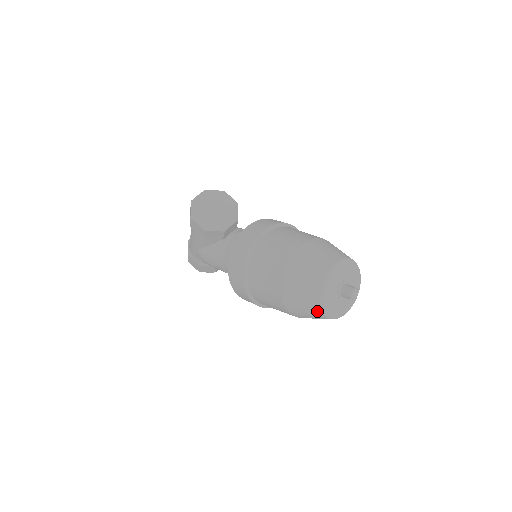
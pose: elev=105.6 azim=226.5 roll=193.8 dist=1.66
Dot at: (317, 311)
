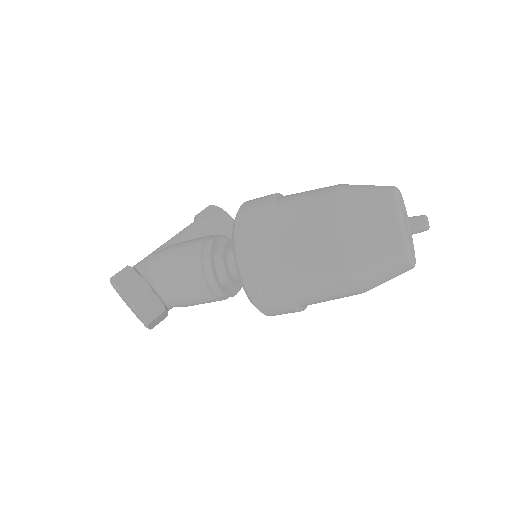
Dot at: (386, 194)
